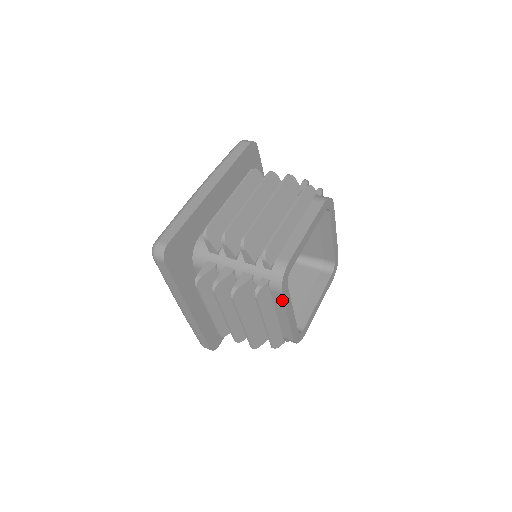
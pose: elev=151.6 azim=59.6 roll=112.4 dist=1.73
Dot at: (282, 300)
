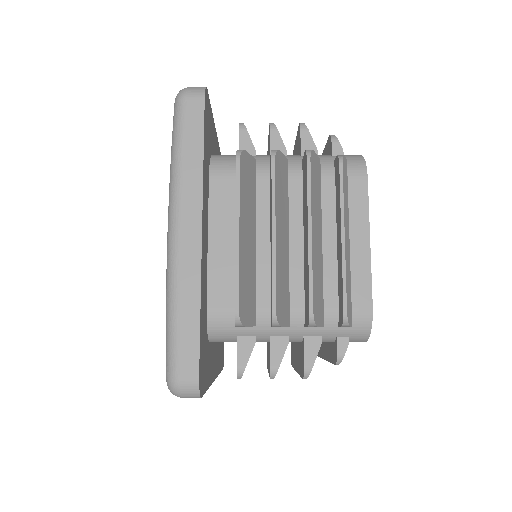
Dot at: occluded
